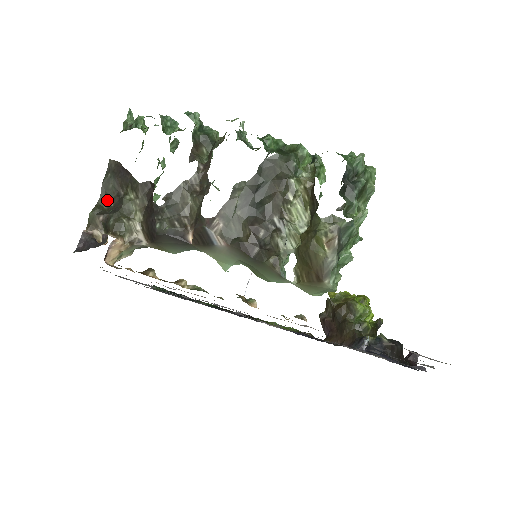
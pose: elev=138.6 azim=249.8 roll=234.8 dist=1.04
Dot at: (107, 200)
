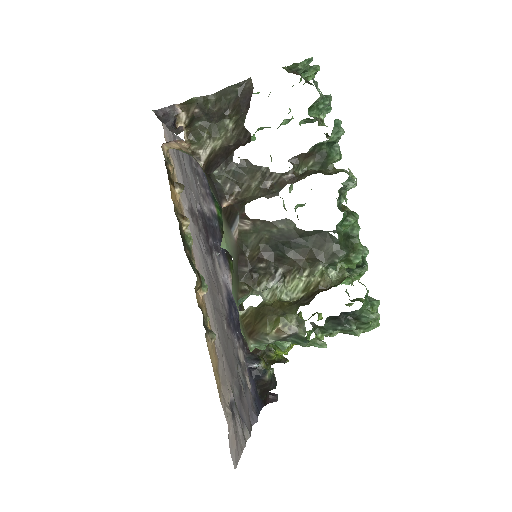
Dot at: (216, 102)
